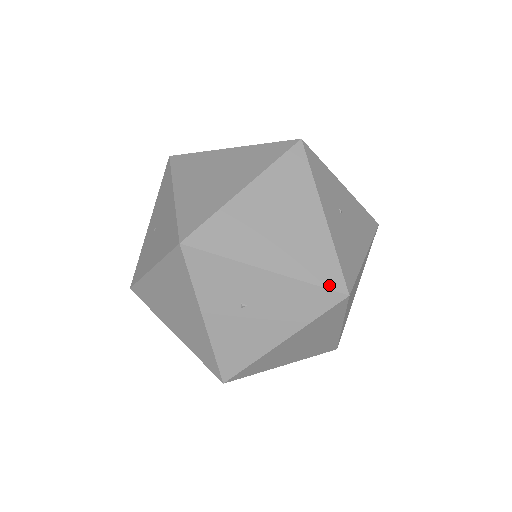
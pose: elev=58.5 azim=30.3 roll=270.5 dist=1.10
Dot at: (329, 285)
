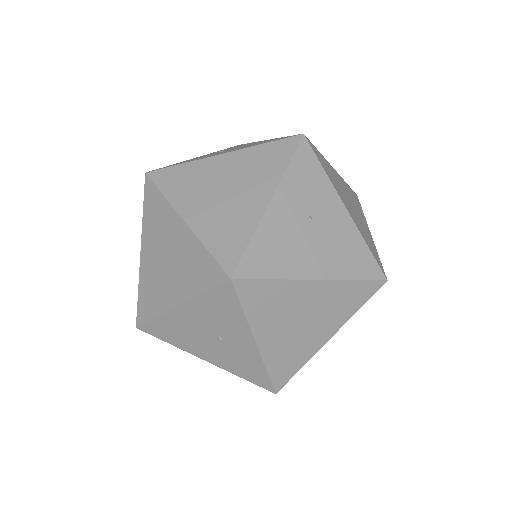
Dot at: (377, 261)
